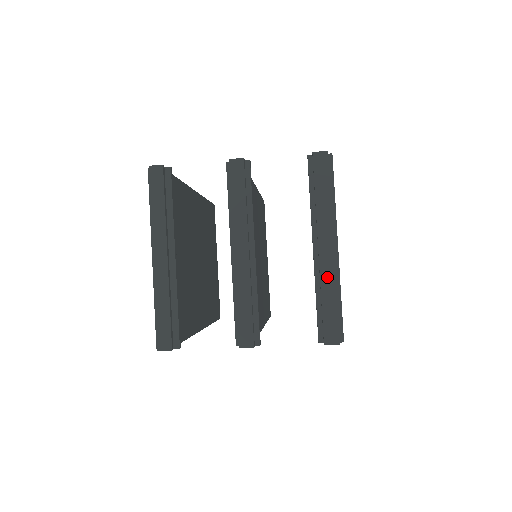
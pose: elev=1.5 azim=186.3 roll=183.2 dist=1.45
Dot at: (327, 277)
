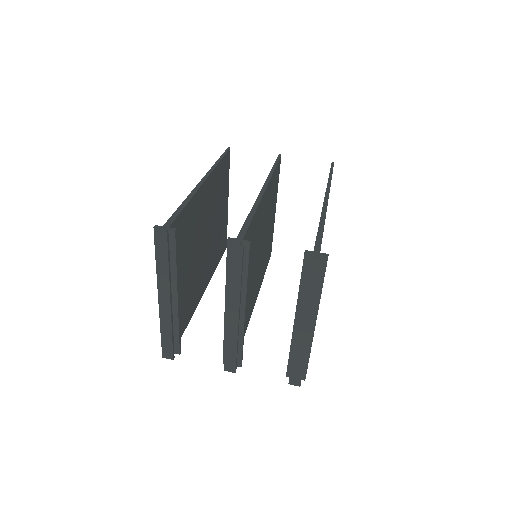
Dot at: (300, 347)
